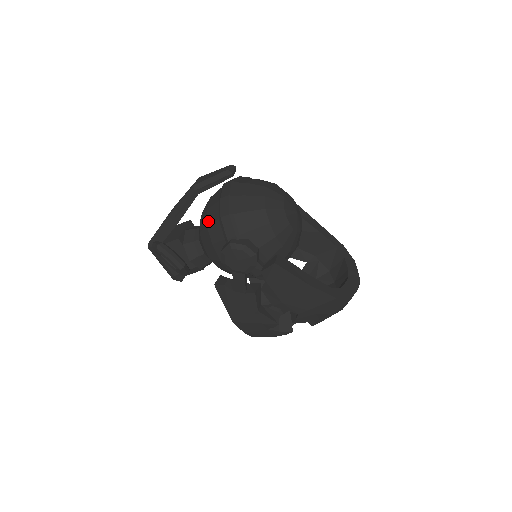
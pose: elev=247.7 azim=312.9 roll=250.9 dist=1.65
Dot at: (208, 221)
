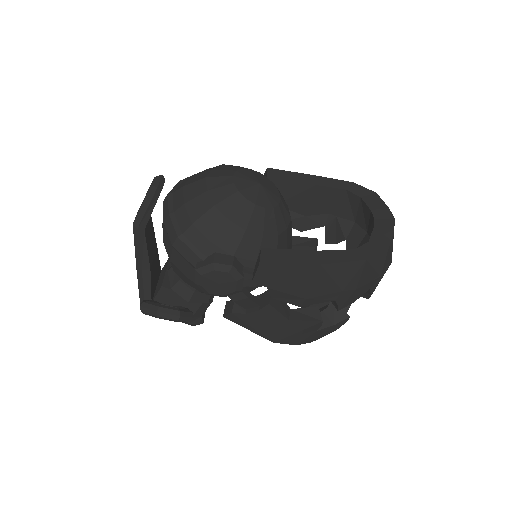
Dot at: (168, 255)
